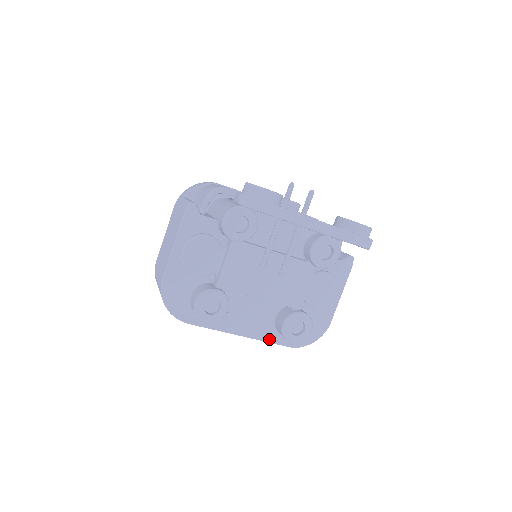
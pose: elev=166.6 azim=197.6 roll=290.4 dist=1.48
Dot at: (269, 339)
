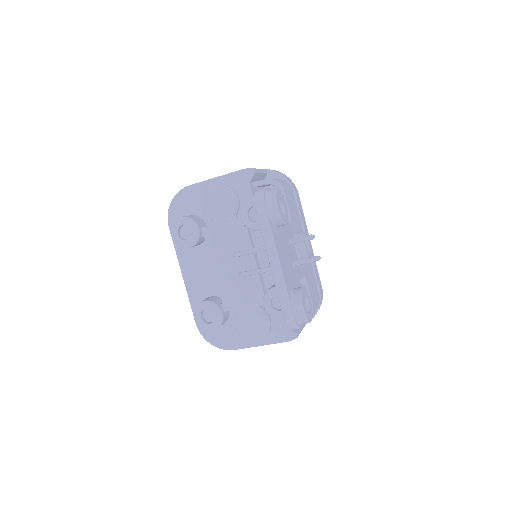
Dot at: (192, 301)
